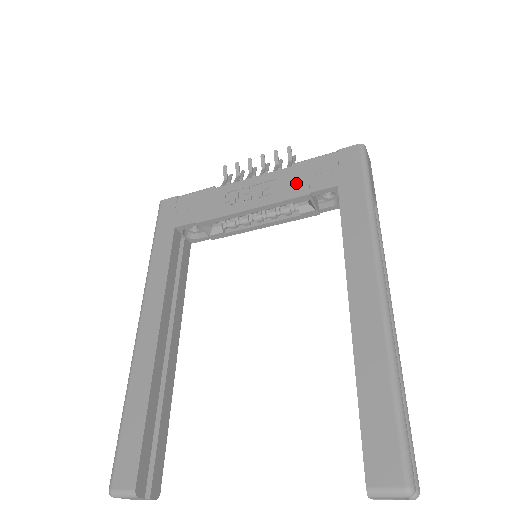
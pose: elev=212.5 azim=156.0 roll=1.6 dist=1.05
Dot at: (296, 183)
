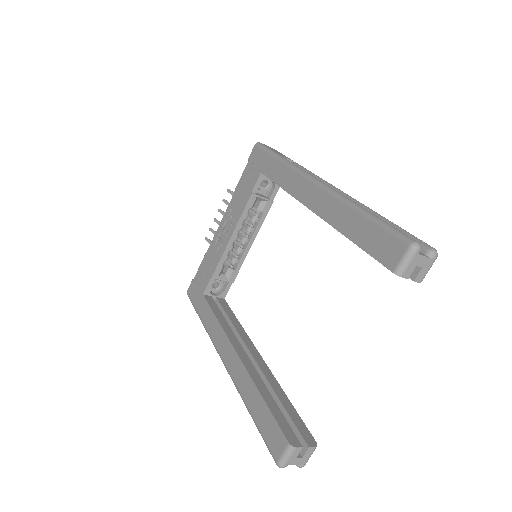
Dot at: (242, 197)
